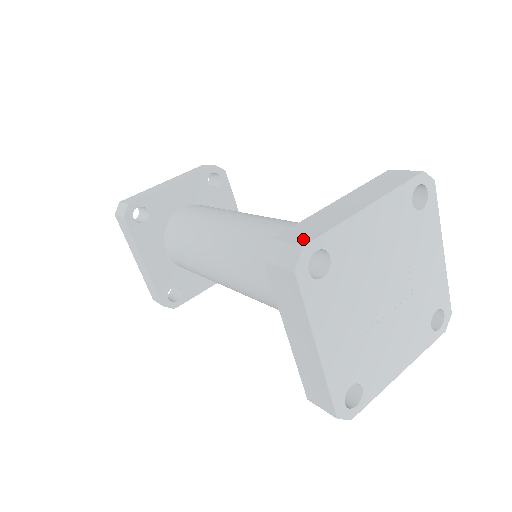
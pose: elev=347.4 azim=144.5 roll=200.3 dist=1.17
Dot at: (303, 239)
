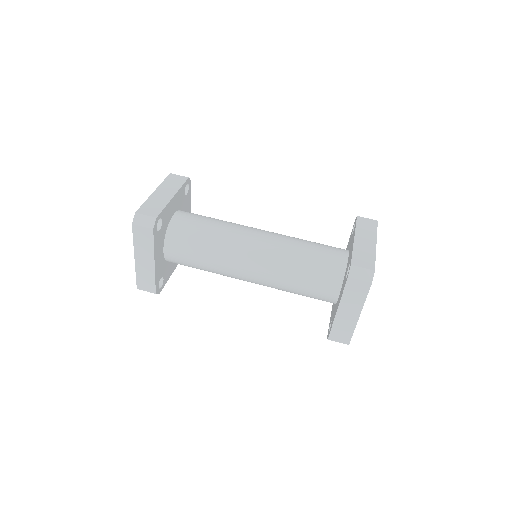
Dot at: (370, 266)
